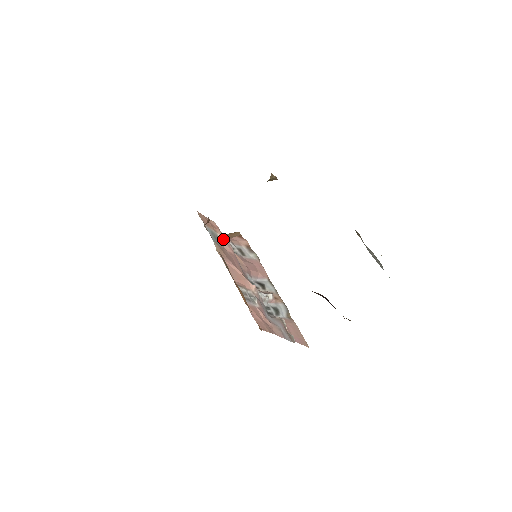
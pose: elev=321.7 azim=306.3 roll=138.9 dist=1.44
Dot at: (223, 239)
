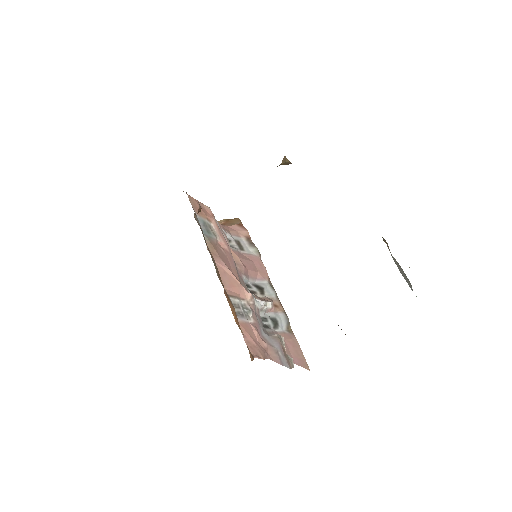
Dot at: (218, 231)
